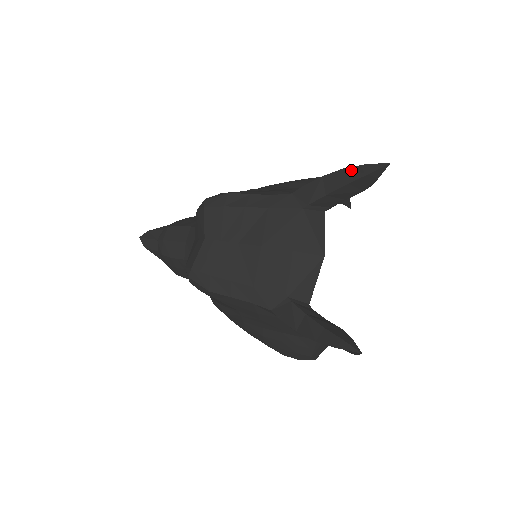
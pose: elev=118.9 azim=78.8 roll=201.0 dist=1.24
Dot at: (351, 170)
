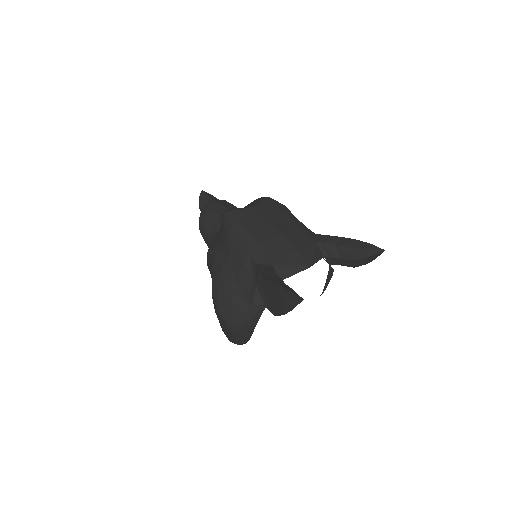
Dot at: (360, 242)
